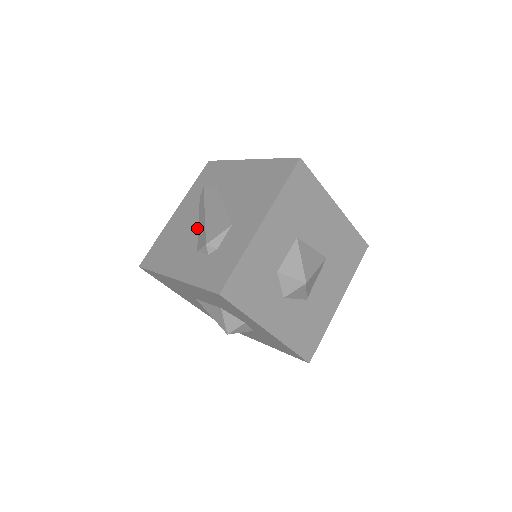
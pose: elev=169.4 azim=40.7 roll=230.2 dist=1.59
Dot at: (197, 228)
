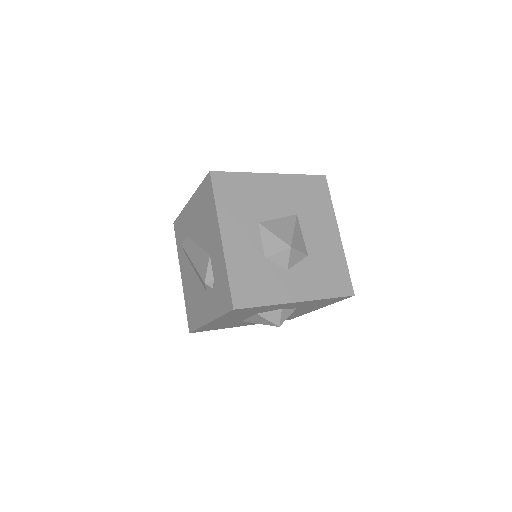
Dot at: (197, 276)
